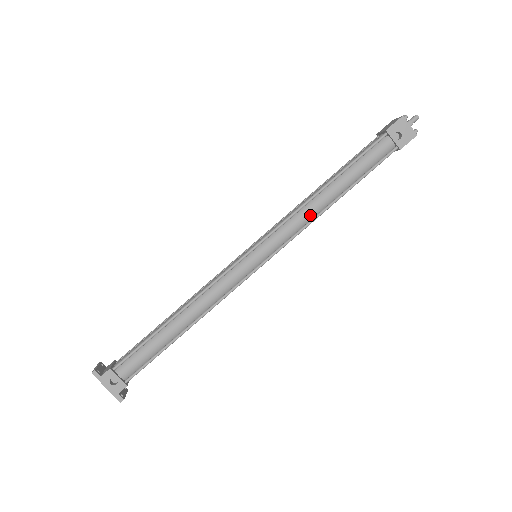
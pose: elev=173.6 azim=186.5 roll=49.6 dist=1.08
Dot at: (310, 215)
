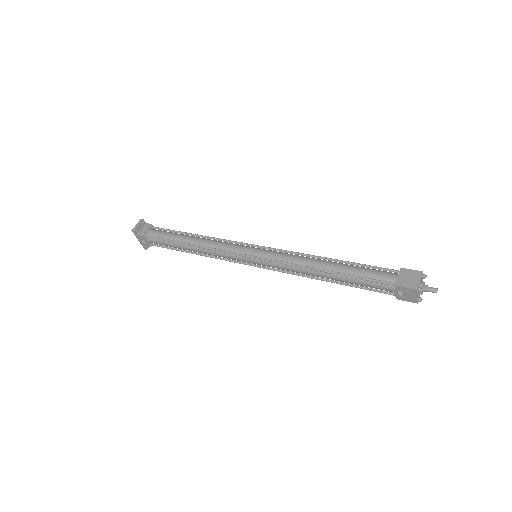
Dot at: (302, 273)
